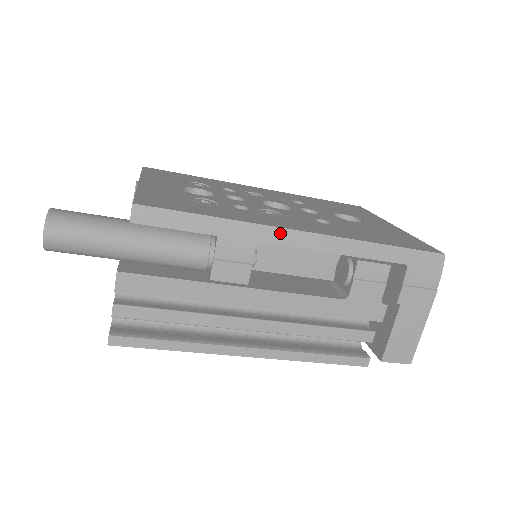
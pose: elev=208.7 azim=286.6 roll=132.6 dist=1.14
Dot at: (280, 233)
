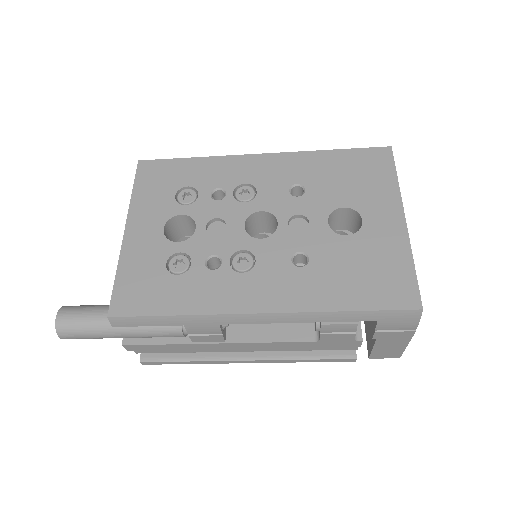
Dot at: (238, 317)
